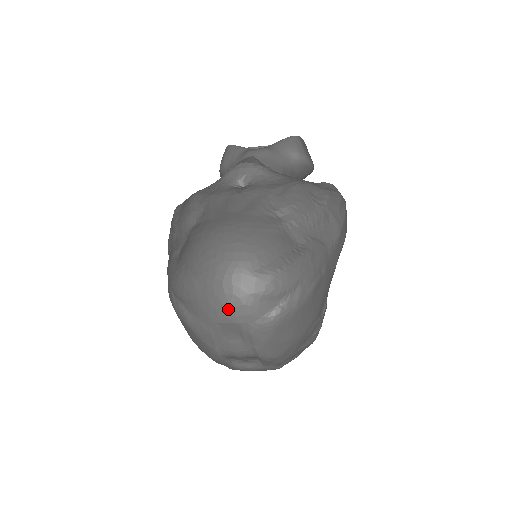
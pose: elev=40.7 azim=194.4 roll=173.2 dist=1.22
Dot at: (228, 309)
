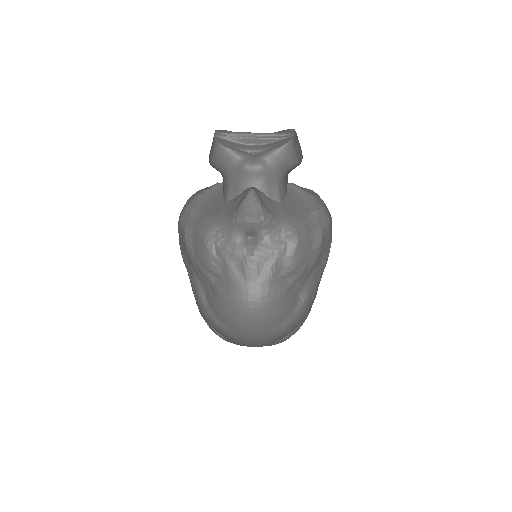
Dot at: (254, 345)
